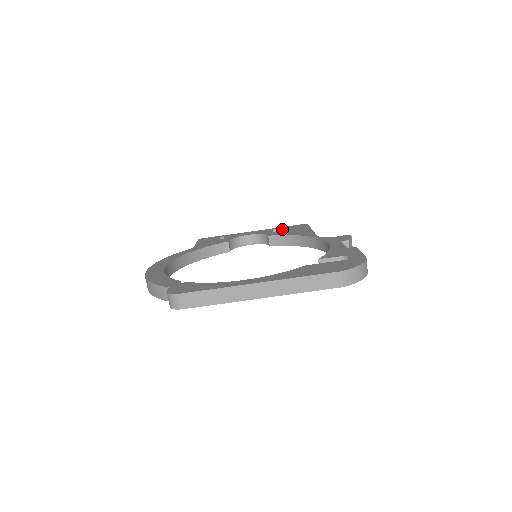
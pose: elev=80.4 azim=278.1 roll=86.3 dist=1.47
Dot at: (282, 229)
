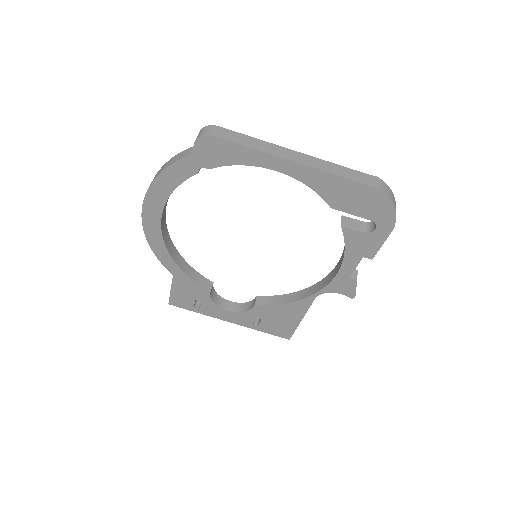
Dot at: occluded
